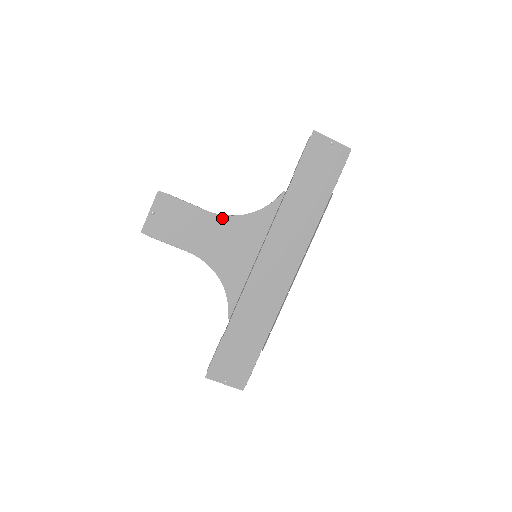
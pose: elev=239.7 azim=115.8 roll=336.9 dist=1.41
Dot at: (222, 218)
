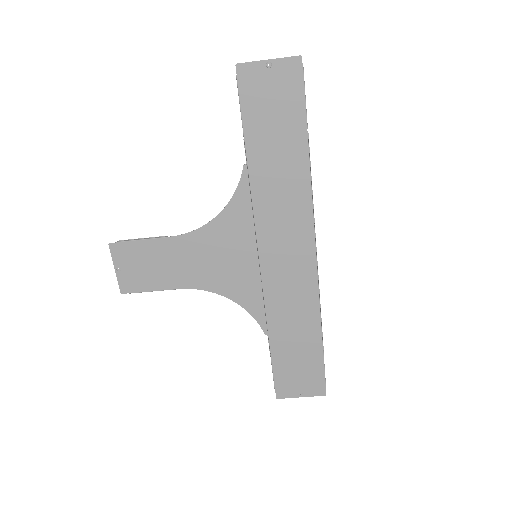
Dot at: (192, 235)
